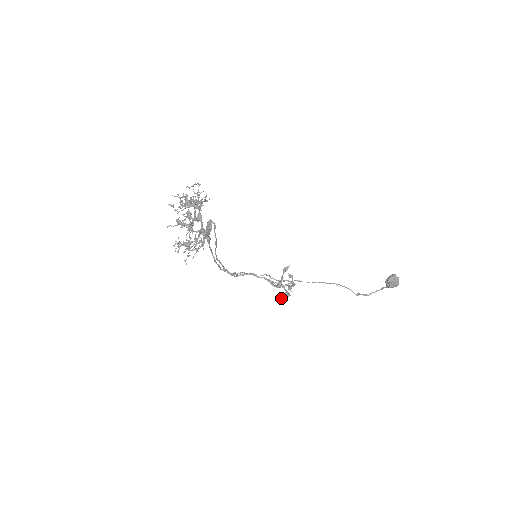
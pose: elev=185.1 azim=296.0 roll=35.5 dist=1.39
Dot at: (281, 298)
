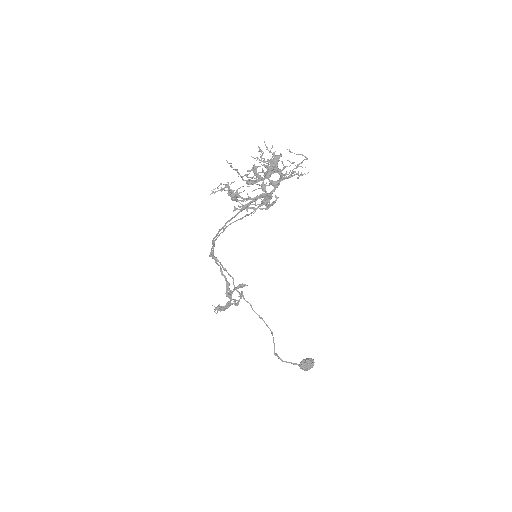
Dot at: (220, 307)
